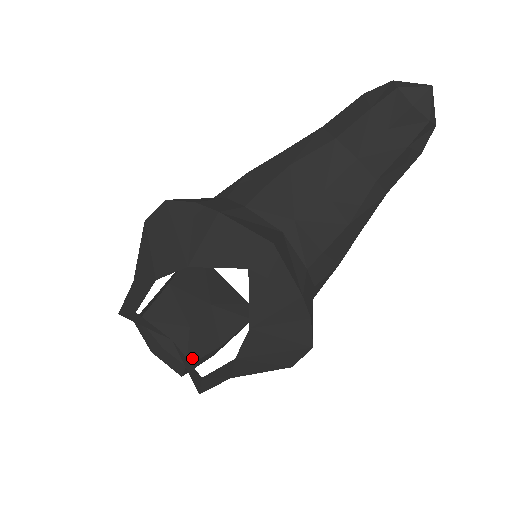
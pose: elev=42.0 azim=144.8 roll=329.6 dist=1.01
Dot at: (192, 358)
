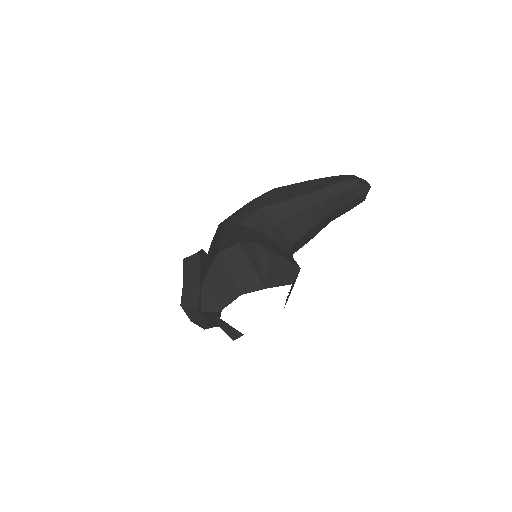
Dot at: occluded
